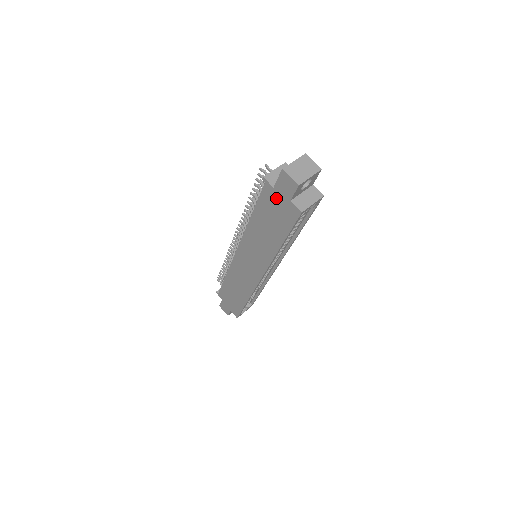
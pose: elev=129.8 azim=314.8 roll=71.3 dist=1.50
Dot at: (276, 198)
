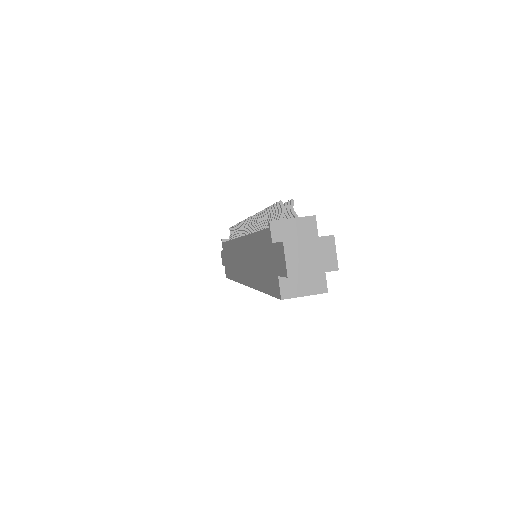
Dot at: (271, 254)
